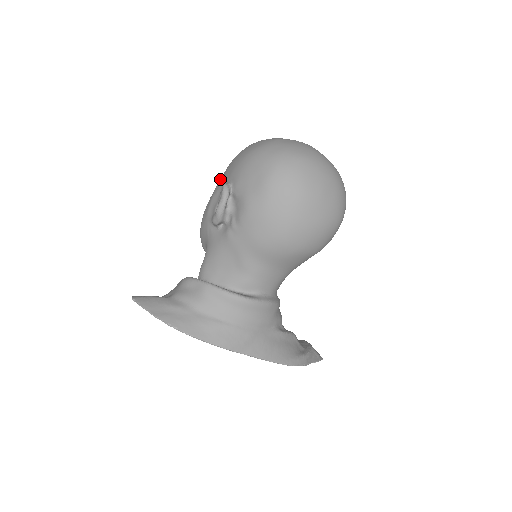
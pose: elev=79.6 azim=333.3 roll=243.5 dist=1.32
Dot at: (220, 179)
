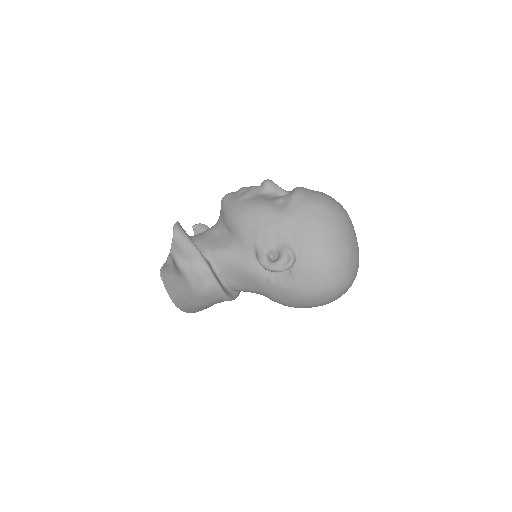
Dot at: (290, 220)
